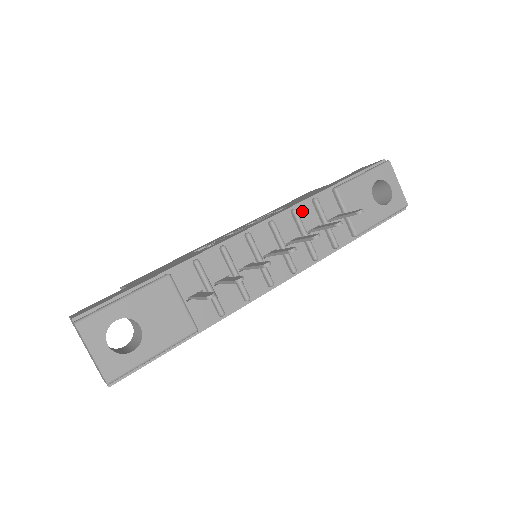
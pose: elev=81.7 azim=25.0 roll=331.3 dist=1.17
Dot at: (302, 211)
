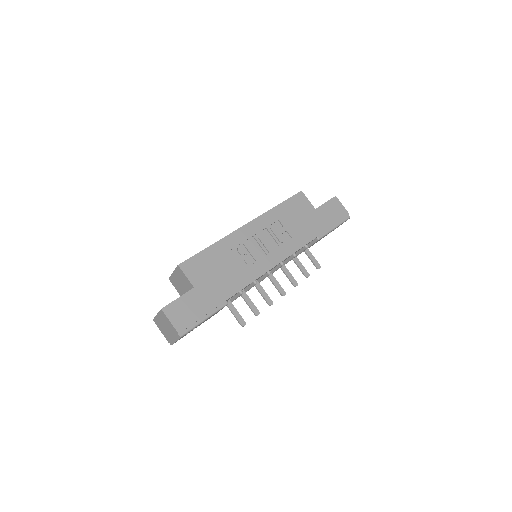
Dot at: occluded
